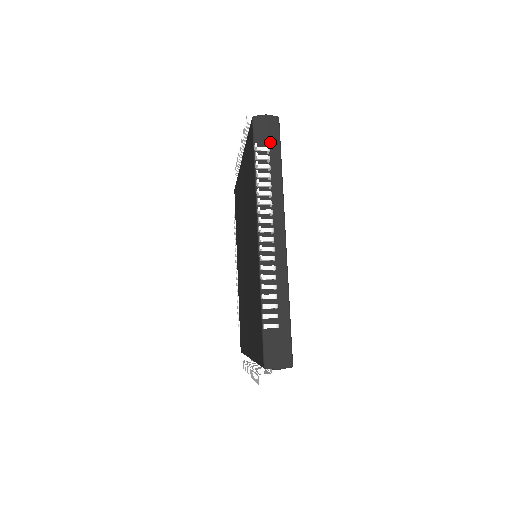
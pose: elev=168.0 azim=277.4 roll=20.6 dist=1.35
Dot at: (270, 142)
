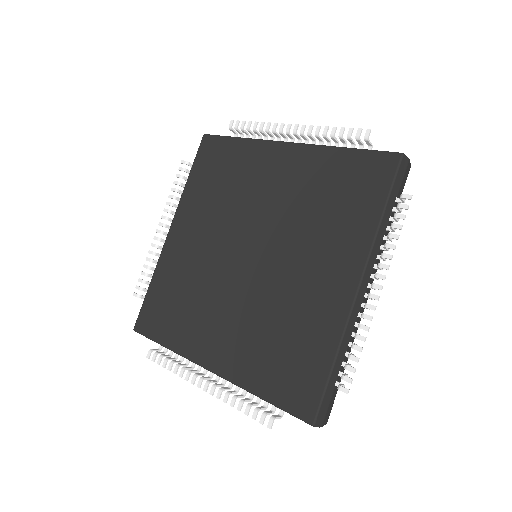
Dot at: occluded
